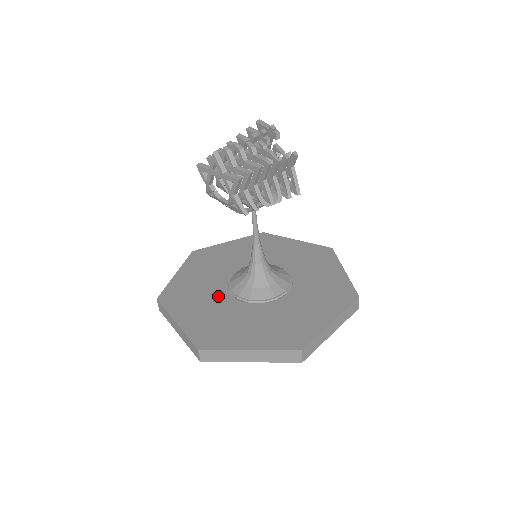
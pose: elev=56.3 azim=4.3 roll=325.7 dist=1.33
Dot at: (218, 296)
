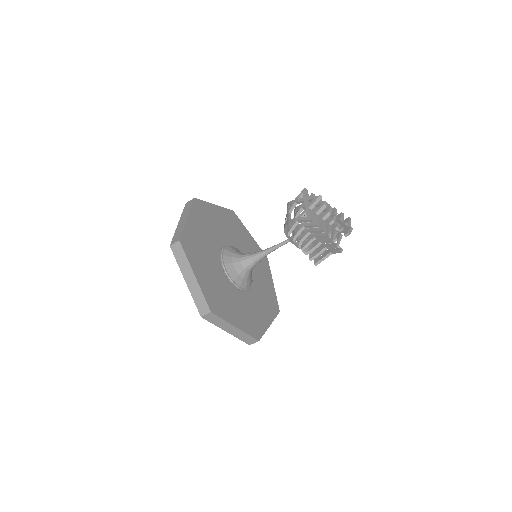
Dot at: (215, 241)
